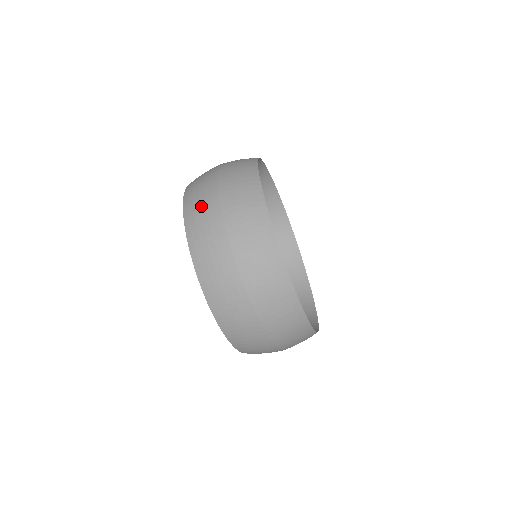
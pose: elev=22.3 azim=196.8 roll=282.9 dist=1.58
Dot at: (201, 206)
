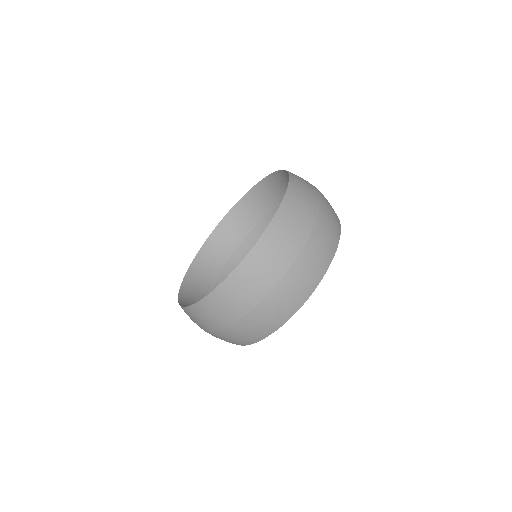
Dot at: (276, 255)
